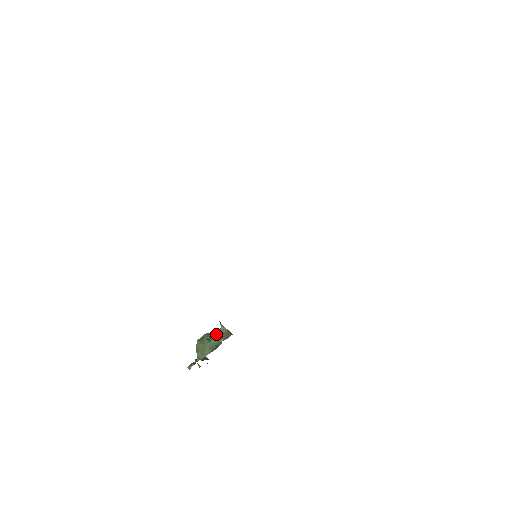
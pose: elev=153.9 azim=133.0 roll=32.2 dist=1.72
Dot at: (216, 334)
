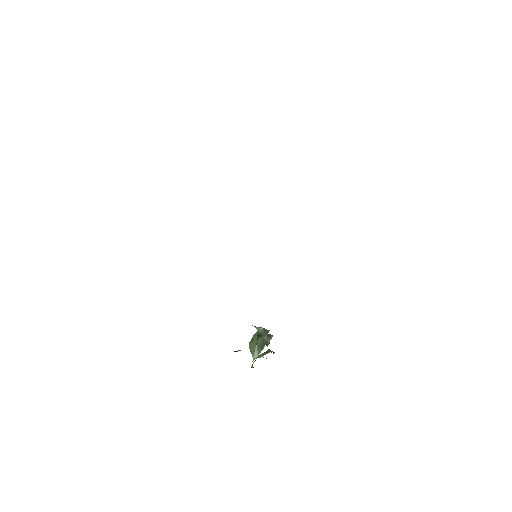
Dot at: occluded
